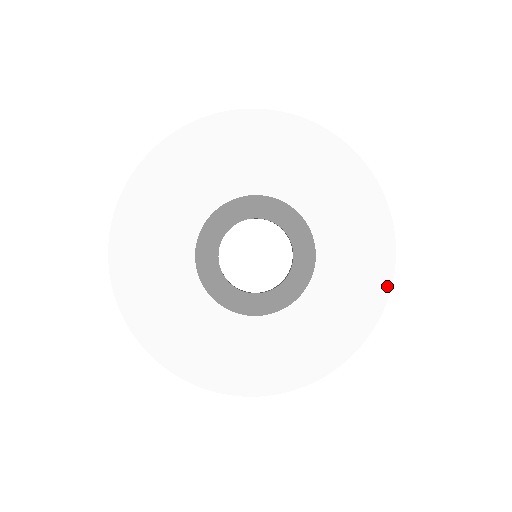
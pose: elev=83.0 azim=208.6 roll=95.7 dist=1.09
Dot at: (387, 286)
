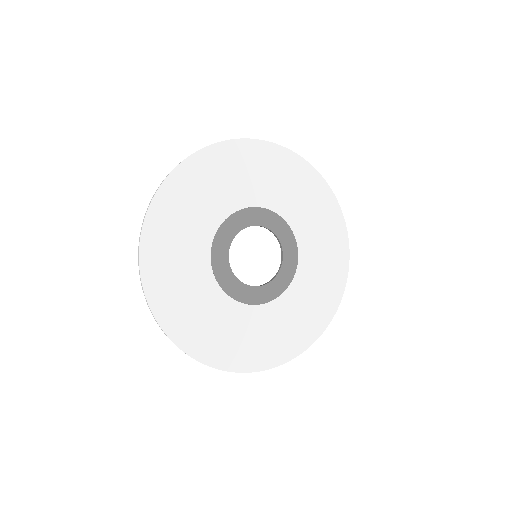
Dot at: (324, 327)
